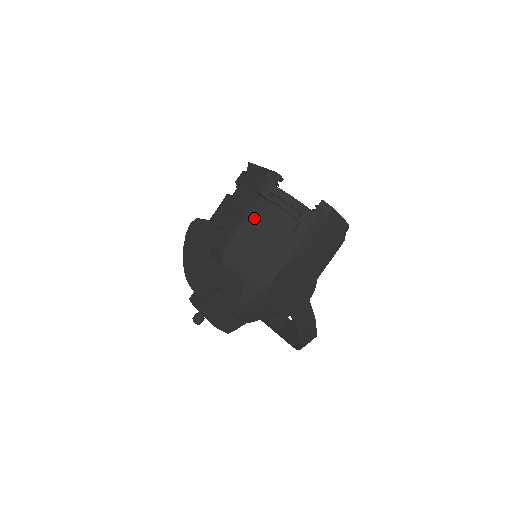
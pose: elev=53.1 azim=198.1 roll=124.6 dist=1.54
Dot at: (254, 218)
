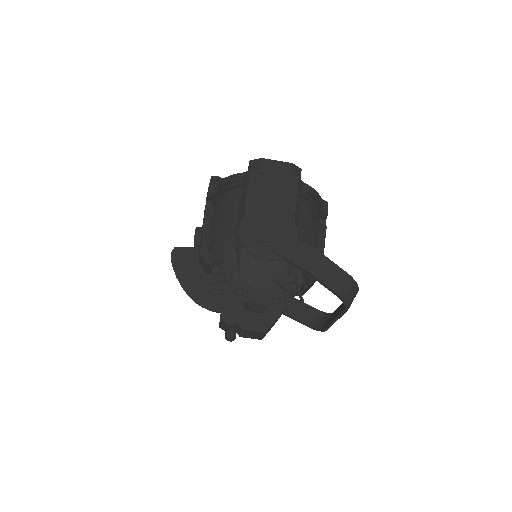
Dot at: (210, 214)
